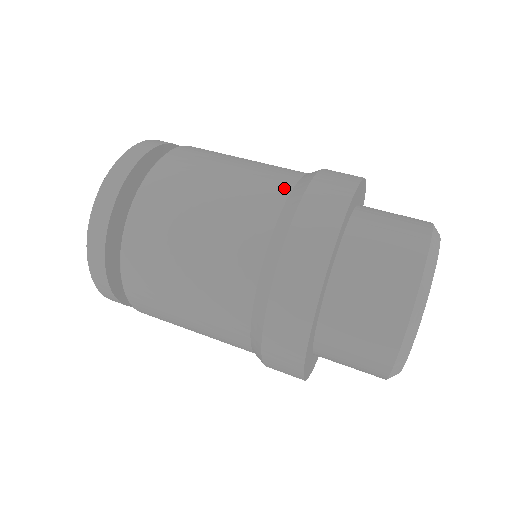
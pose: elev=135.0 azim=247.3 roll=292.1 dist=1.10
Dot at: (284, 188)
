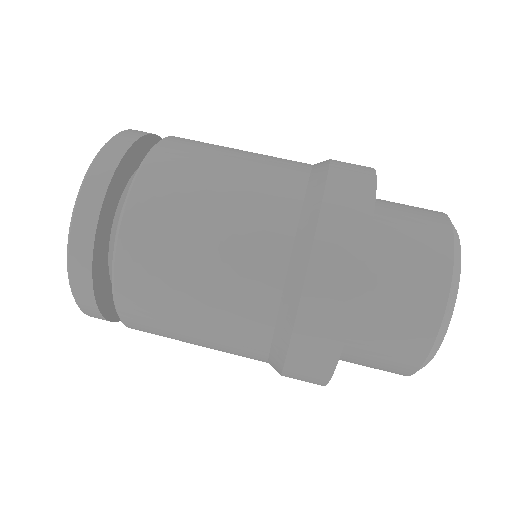
Dot at: (271, 296)
